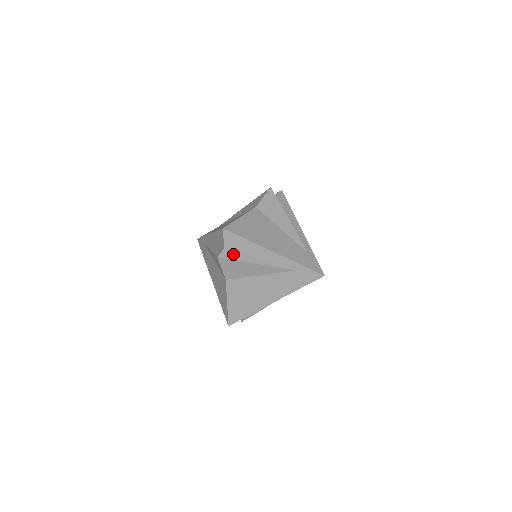
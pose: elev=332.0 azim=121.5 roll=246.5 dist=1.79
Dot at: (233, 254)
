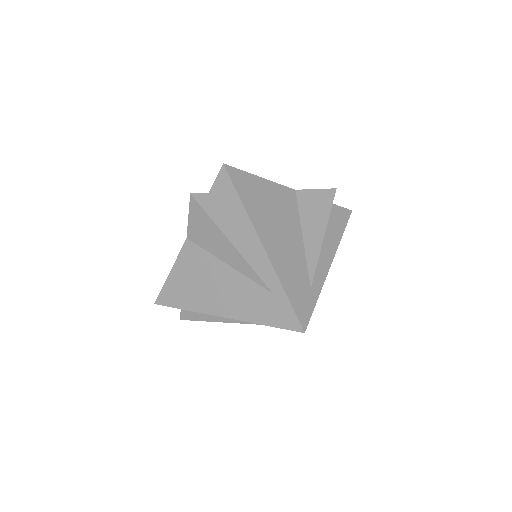
Dot at: (191, 314)
